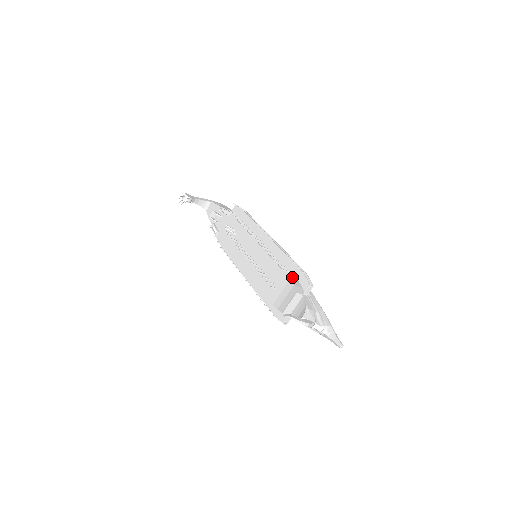
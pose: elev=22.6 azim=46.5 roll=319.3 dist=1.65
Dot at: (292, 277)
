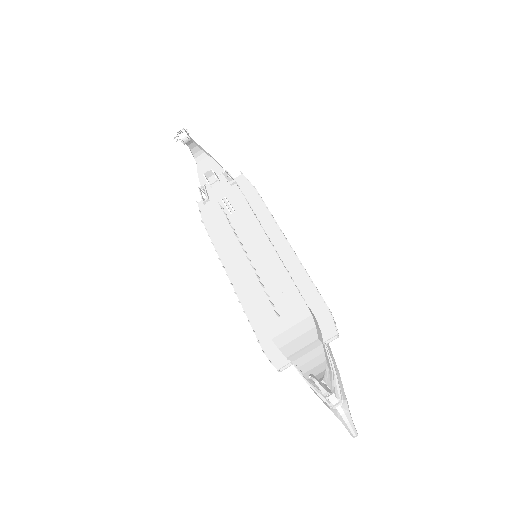
Dot at: (311, 311)
